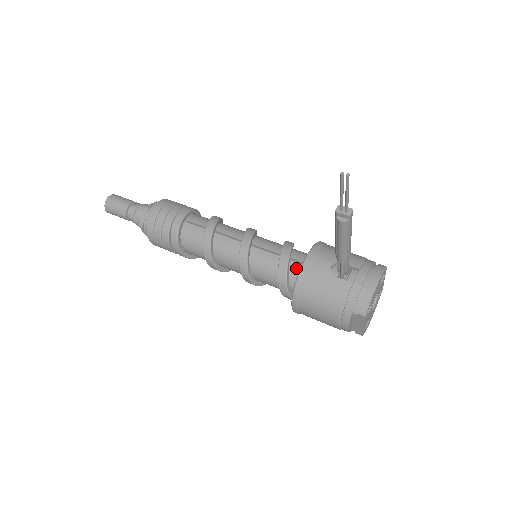
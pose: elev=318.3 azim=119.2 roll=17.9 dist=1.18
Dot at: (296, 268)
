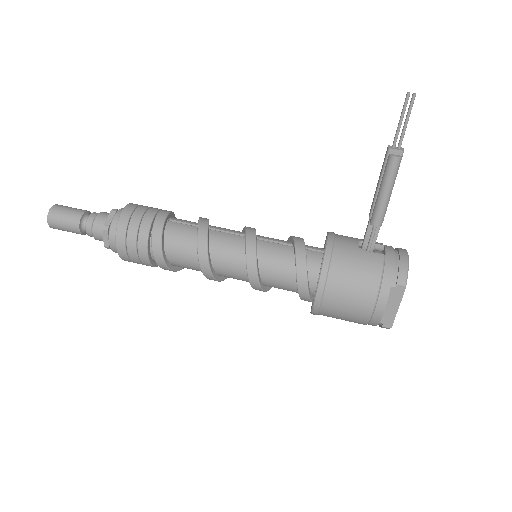
Dot at: (313, 254)
